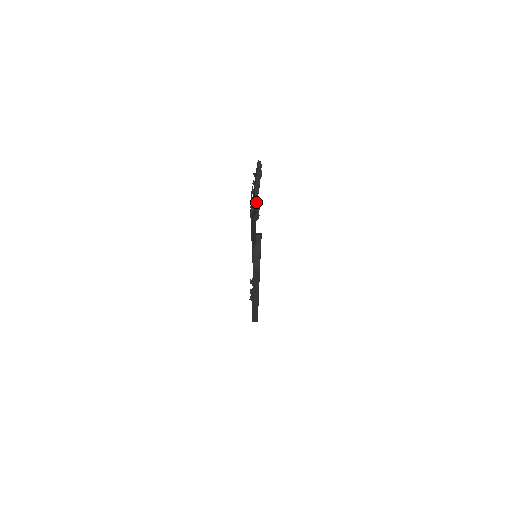
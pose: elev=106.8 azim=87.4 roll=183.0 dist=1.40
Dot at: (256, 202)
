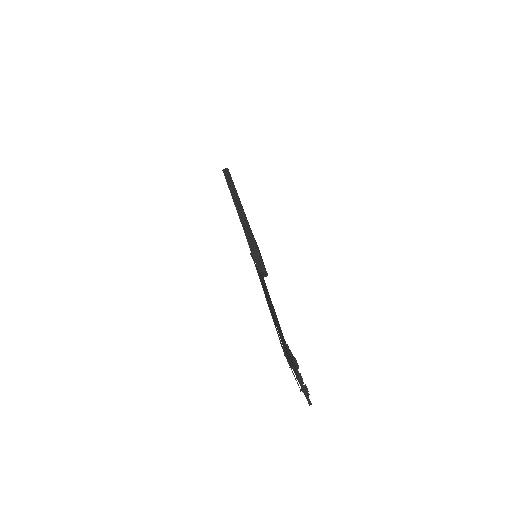
Dot at: (307, 400)
